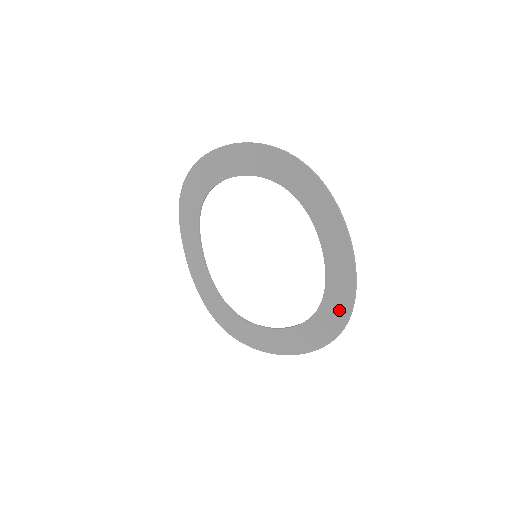
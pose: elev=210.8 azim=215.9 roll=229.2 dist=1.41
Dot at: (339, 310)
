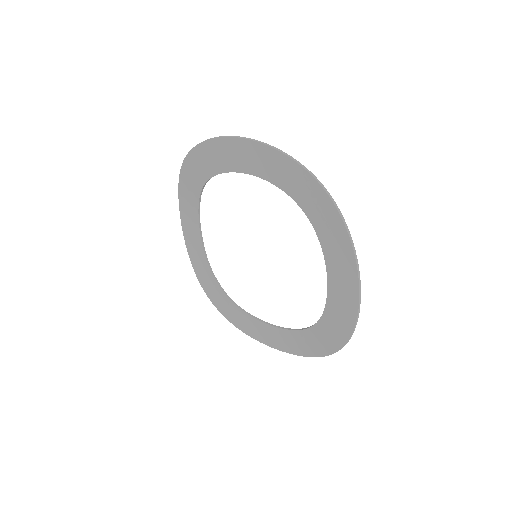
Dot at: (329, 341)
